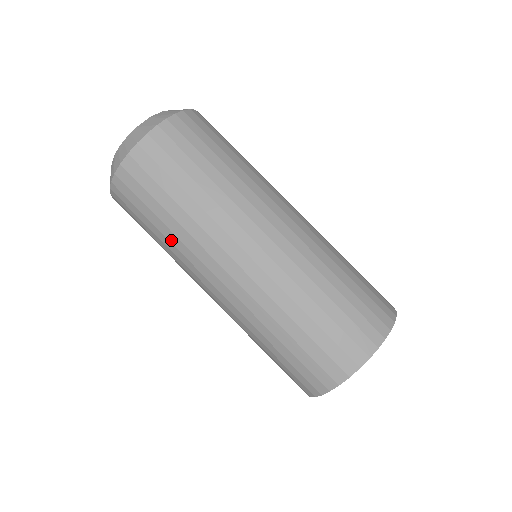
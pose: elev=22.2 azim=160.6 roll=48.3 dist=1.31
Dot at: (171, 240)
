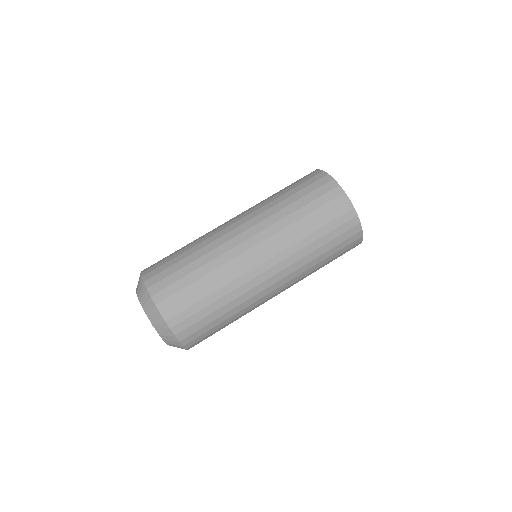
Dot at: (215, 278)
